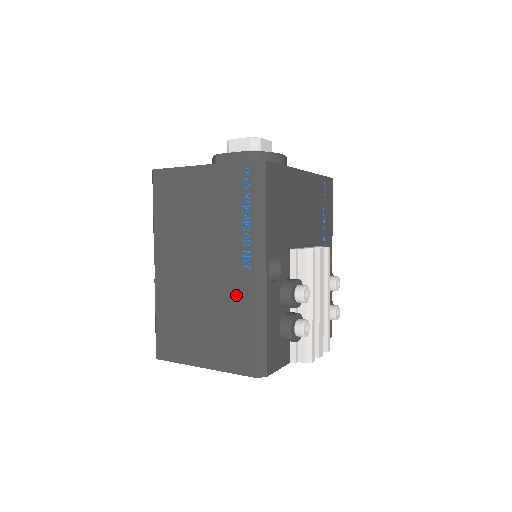
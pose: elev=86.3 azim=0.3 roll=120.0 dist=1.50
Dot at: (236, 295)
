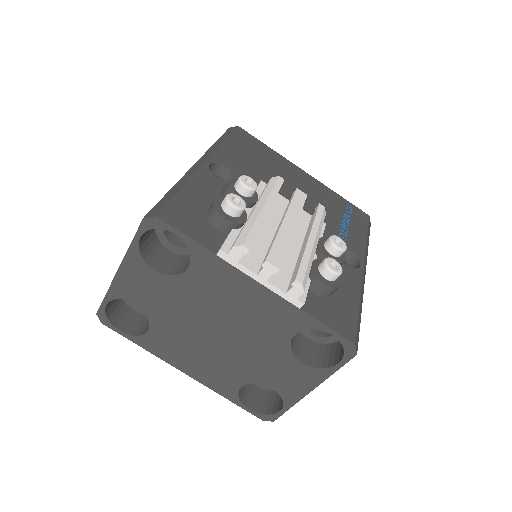
Dot at: occluded
